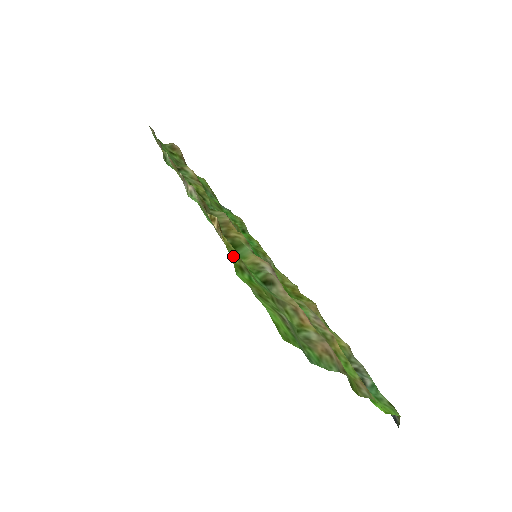
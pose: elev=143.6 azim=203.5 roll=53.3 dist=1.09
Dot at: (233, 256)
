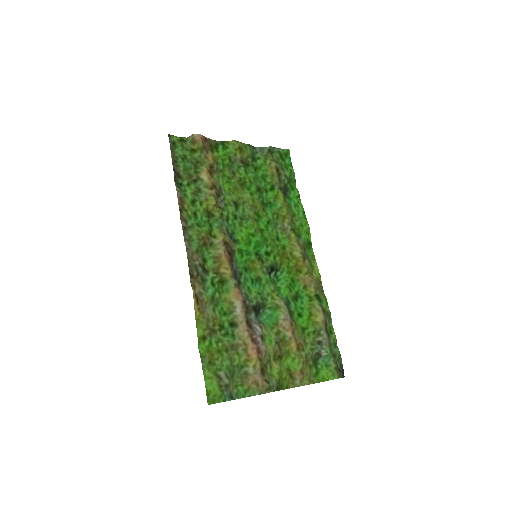
Dot at: (199, 330)
